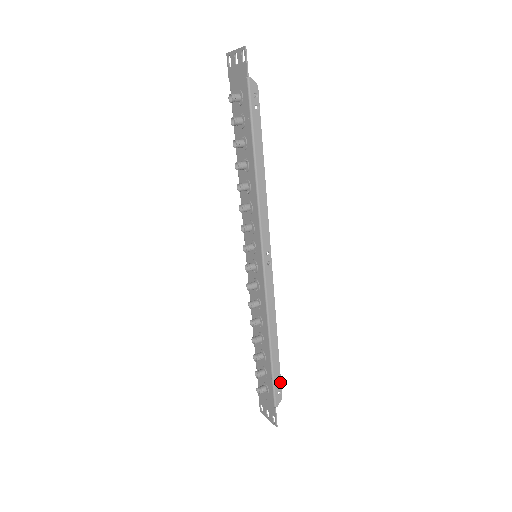
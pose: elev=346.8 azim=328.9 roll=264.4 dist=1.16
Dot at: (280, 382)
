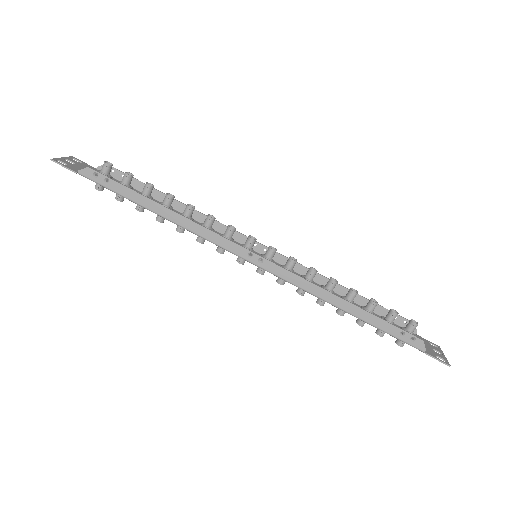
Dot at: (401, 330)
